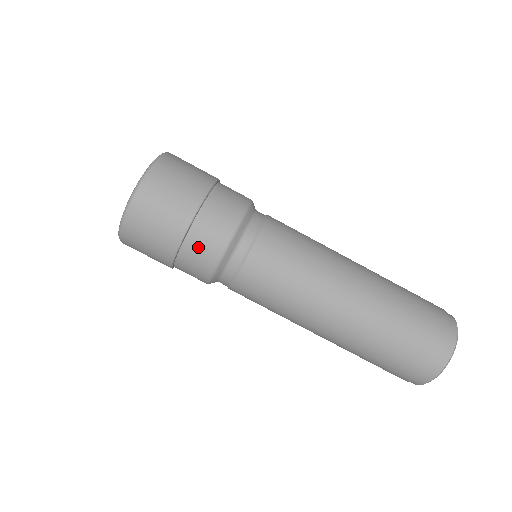
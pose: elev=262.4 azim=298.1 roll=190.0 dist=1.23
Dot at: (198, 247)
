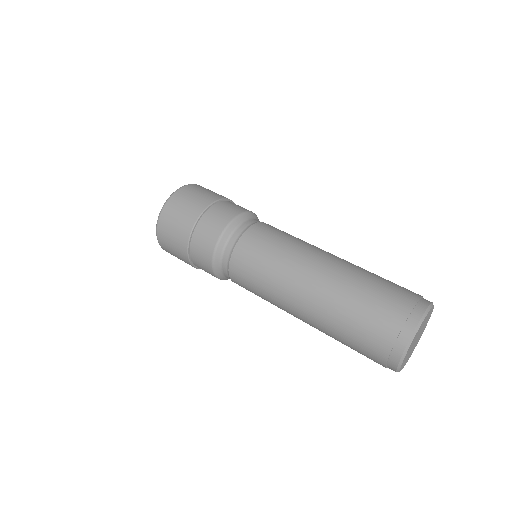
Dot at: (203, 234)
